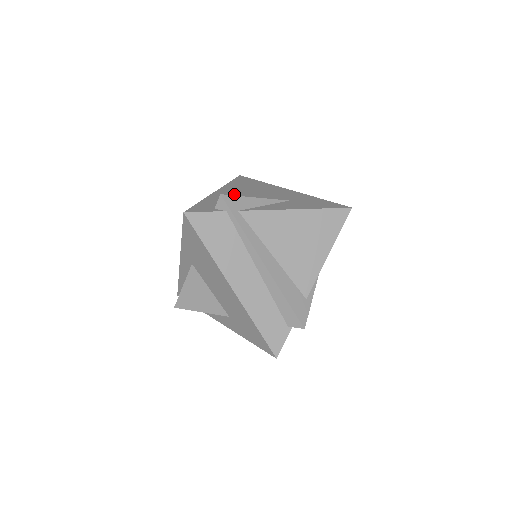
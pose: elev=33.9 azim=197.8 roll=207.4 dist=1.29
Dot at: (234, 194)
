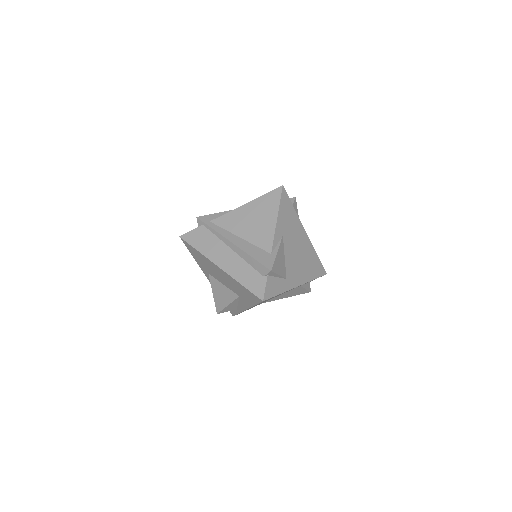
Dot at: occluded
